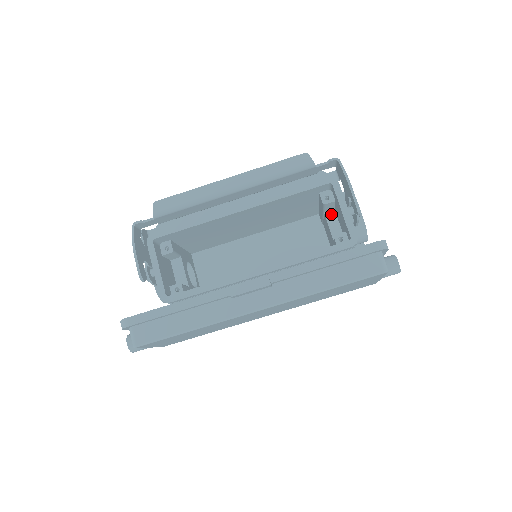
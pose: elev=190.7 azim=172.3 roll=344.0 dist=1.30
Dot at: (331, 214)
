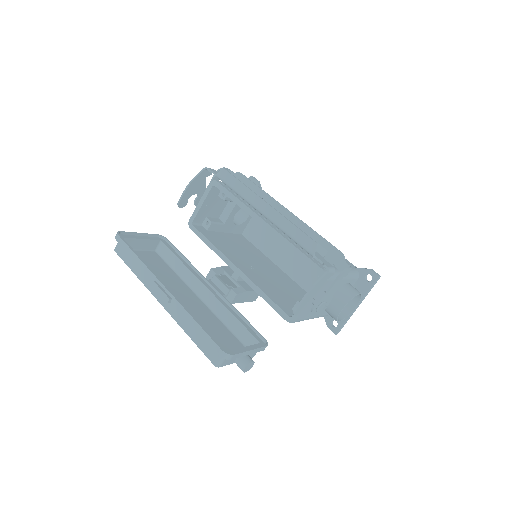
Dot at: occluded
